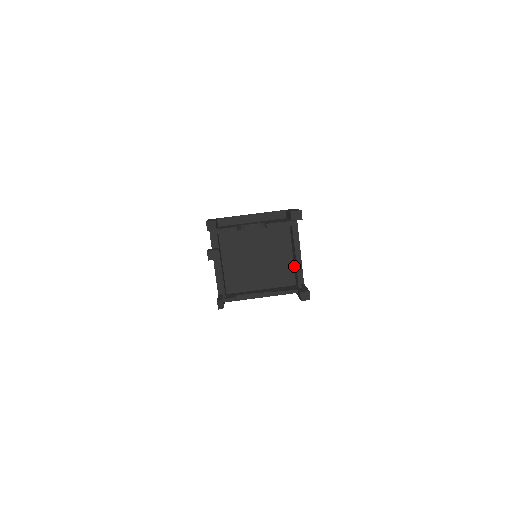
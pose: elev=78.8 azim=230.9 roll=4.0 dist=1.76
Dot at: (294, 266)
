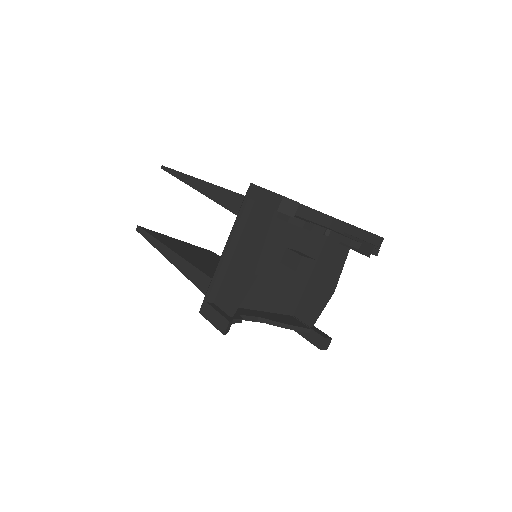
Dot at: (306, 292)
